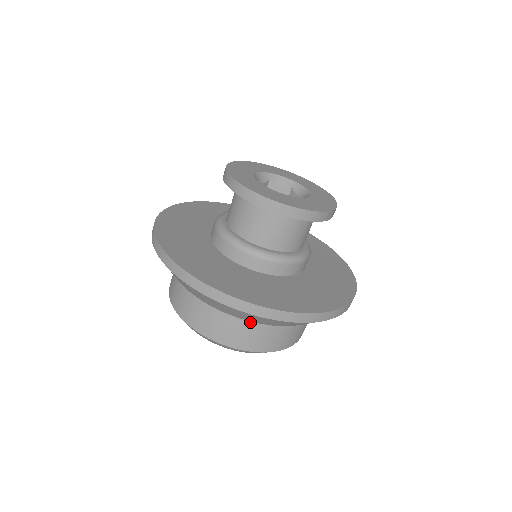
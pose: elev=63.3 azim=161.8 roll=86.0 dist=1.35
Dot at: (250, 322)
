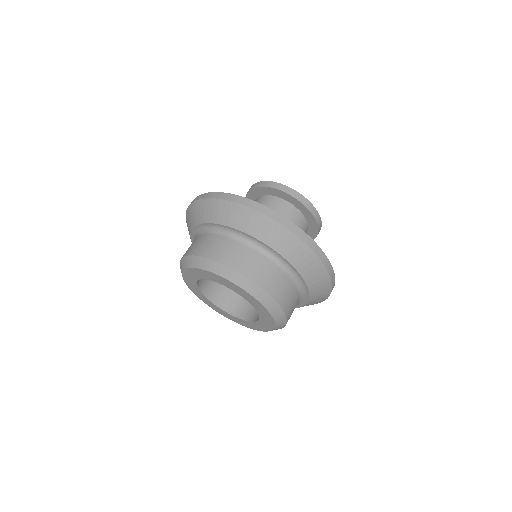
Dot at: (212, 234)
